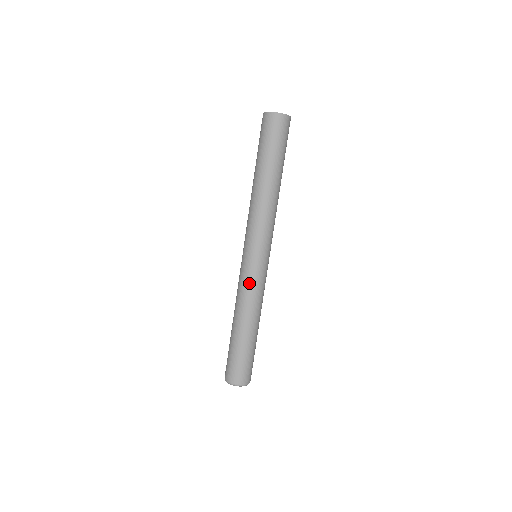
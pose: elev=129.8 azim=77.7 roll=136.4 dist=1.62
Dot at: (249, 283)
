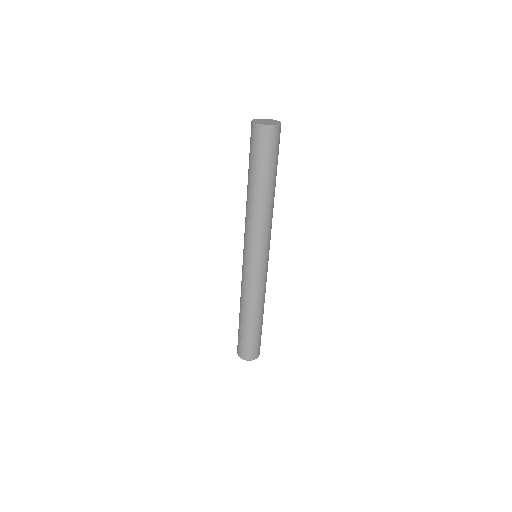
Dot at: (260, 283)
